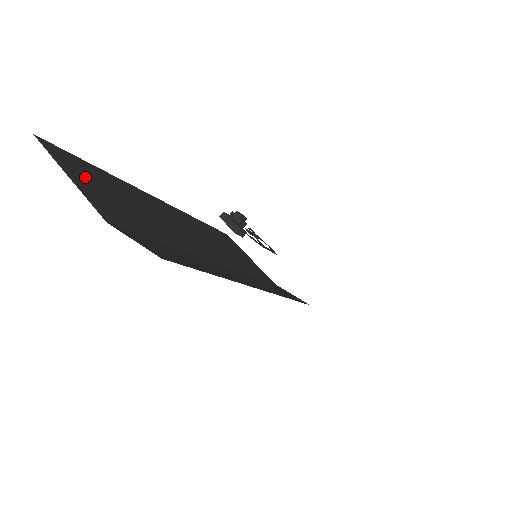
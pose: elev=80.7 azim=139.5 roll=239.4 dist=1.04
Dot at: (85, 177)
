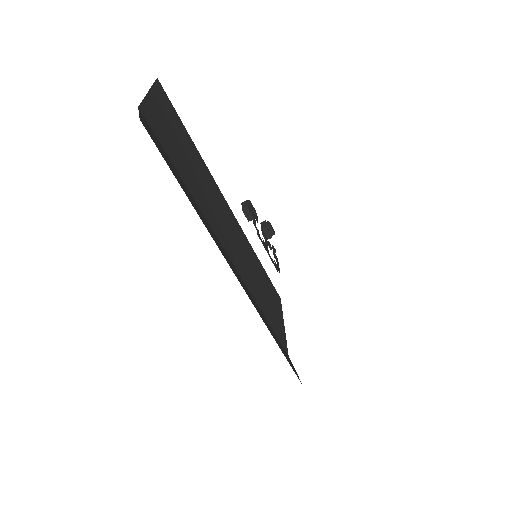
Dot at: (165, 112)
